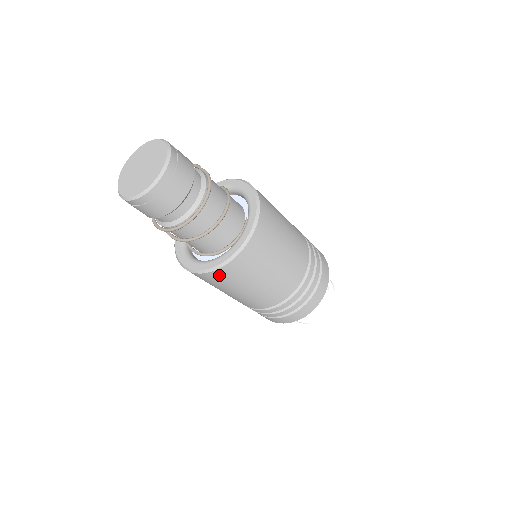
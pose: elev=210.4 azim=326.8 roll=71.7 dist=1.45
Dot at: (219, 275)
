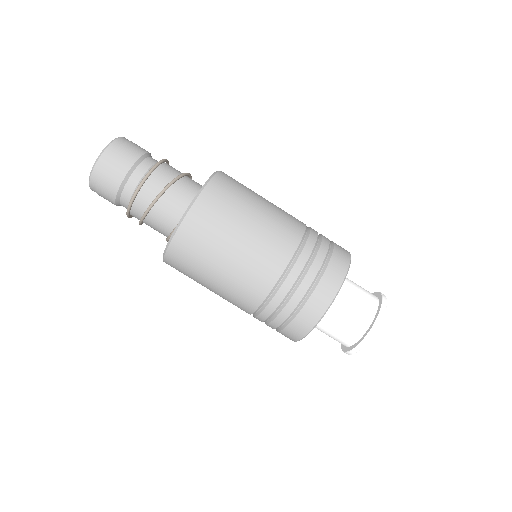
Dot at: (211, 196)
